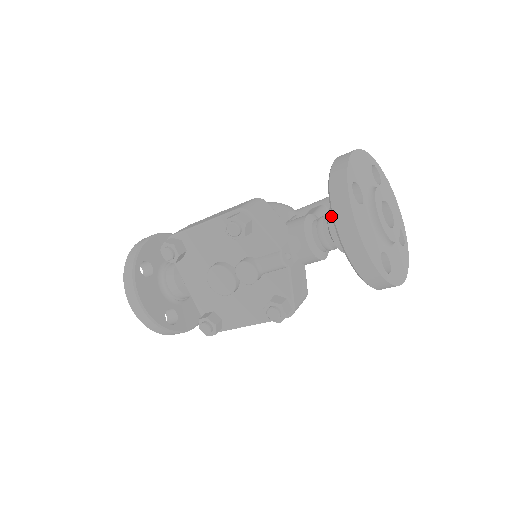
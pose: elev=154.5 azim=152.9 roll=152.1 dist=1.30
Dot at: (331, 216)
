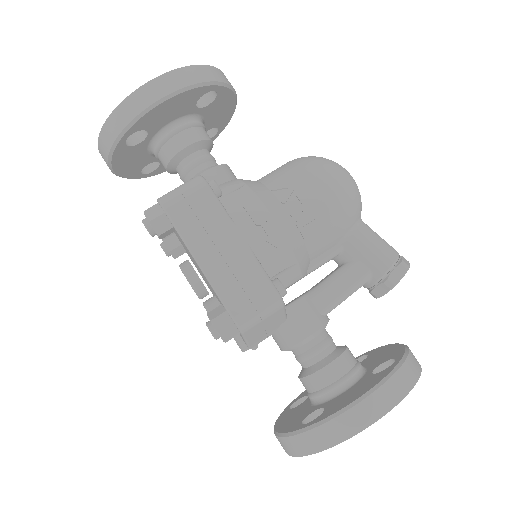
Dot at: (314, 379)
